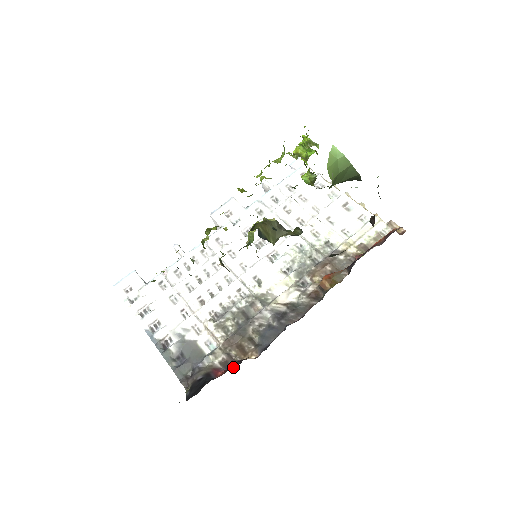
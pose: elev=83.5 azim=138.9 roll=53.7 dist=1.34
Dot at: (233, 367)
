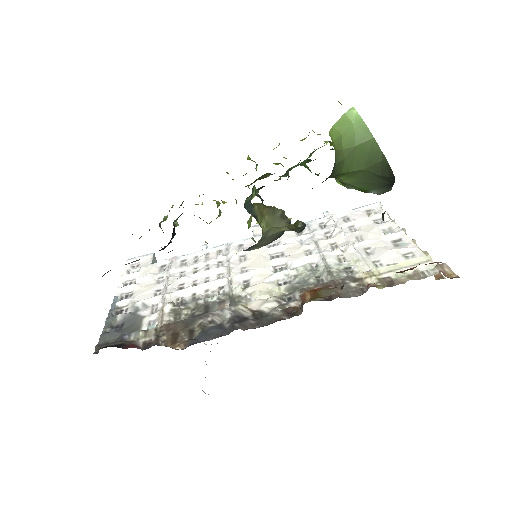
Dot at: occluded
